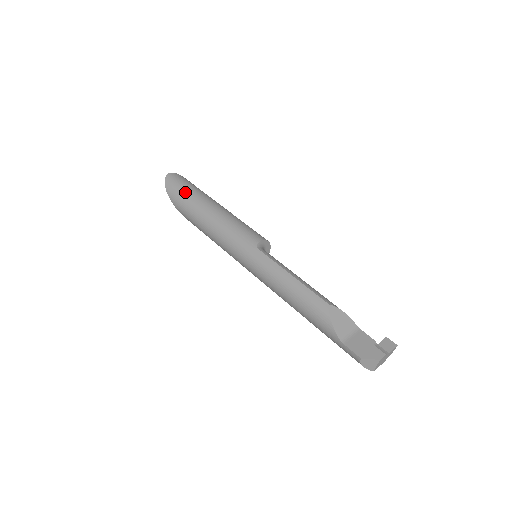
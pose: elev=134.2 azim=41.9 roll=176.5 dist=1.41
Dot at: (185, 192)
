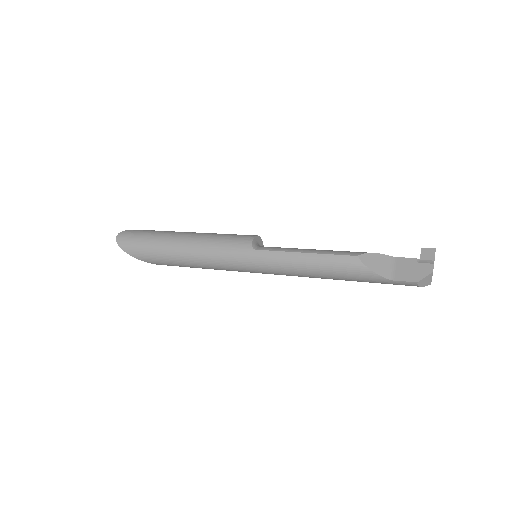
Dot at: (147, 243)
